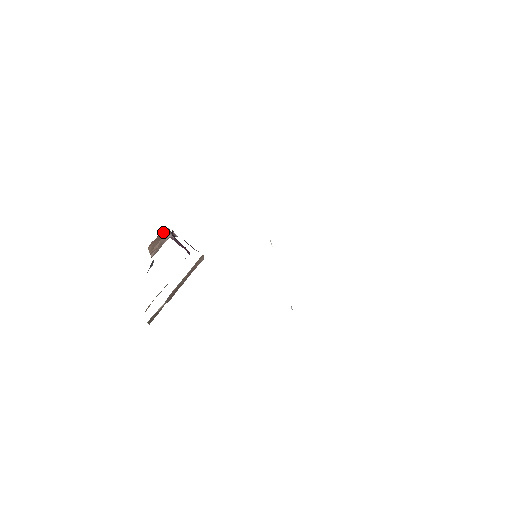
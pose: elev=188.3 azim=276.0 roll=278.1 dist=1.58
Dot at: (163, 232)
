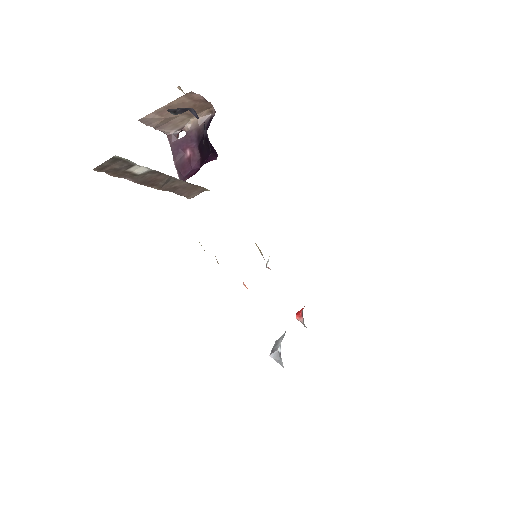
Dot at: (201, 110)
